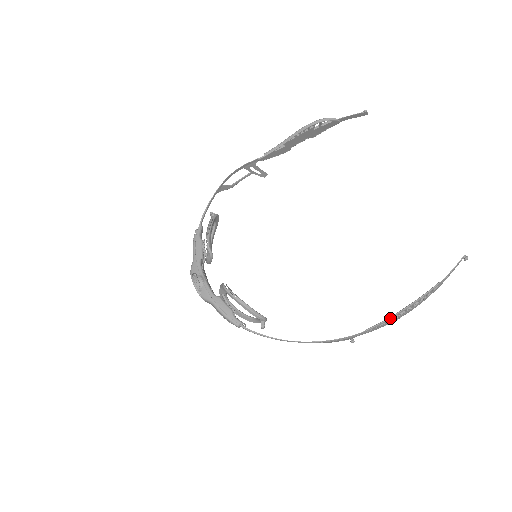
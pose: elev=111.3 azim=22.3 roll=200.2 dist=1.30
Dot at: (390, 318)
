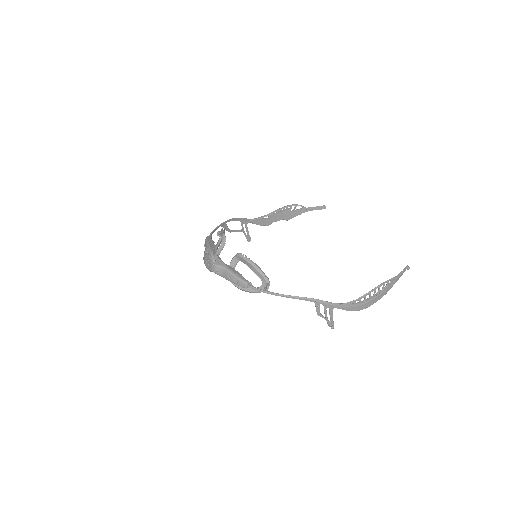
Dot at: (365, 294)
